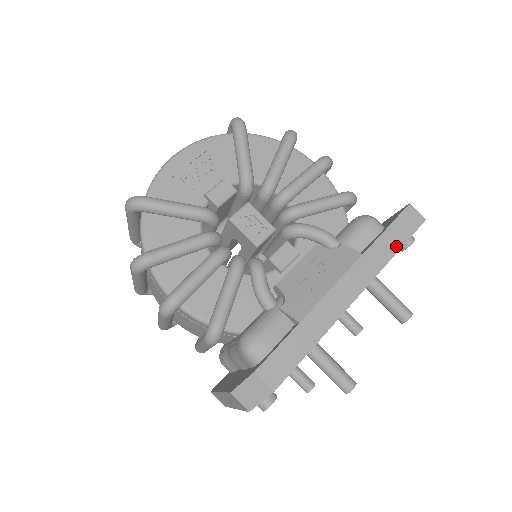
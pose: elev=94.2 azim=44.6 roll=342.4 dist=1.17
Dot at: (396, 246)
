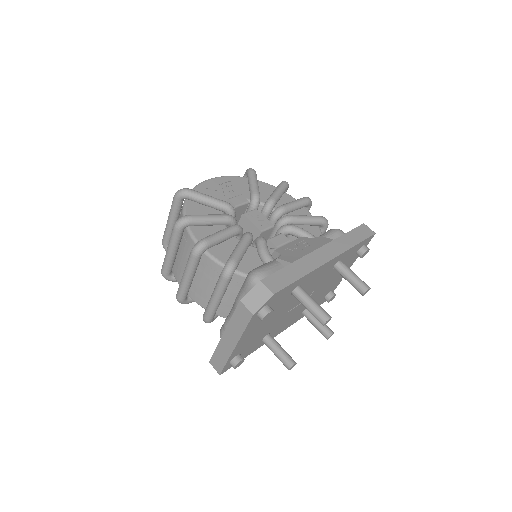
Dot at: (356, 241)
